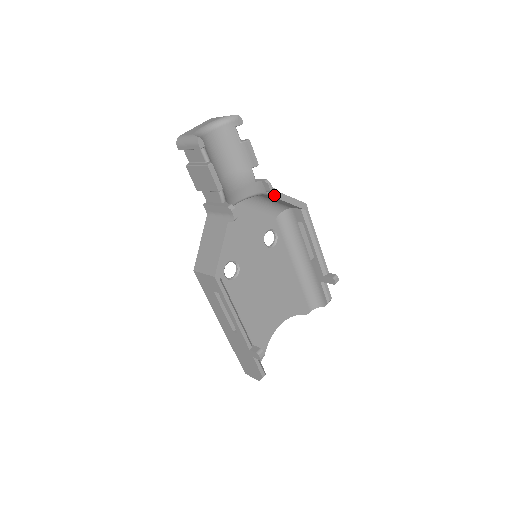
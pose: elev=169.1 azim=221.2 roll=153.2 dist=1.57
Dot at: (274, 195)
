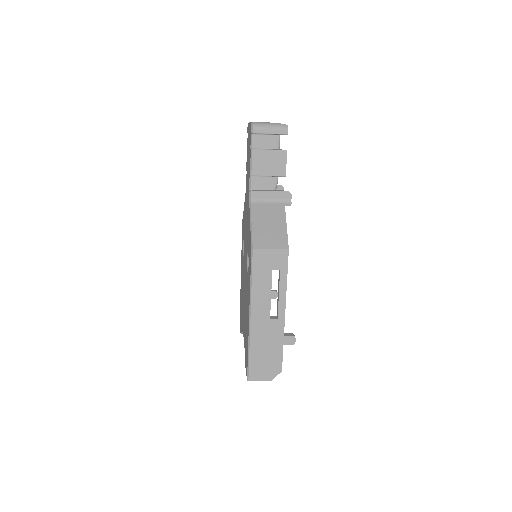
Dot at: occluded
